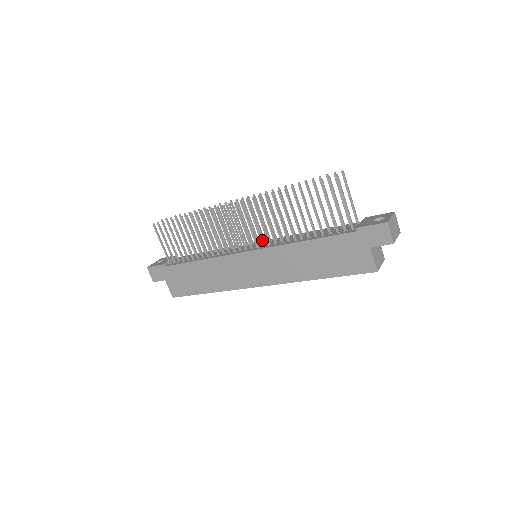
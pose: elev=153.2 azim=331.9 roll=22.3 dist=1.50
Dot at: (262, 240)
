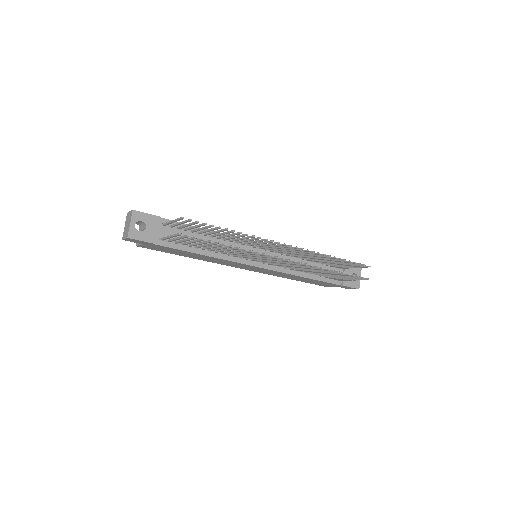
Dot at: (278, 265)
